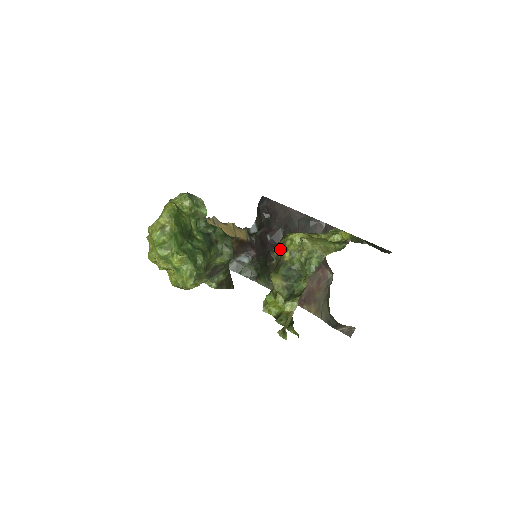
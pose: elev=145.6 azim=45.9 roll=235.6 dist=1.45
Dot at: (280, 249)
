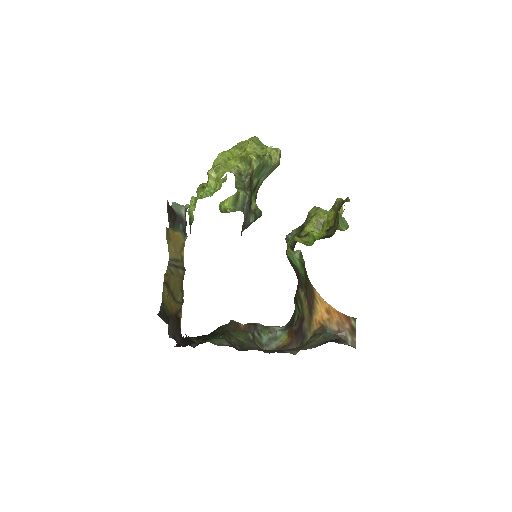
Dot at: occluded
